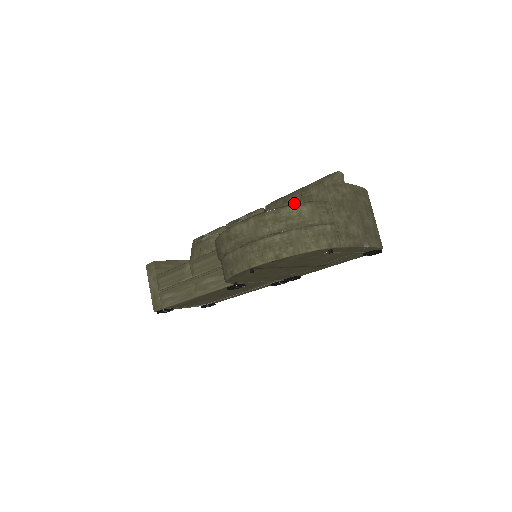
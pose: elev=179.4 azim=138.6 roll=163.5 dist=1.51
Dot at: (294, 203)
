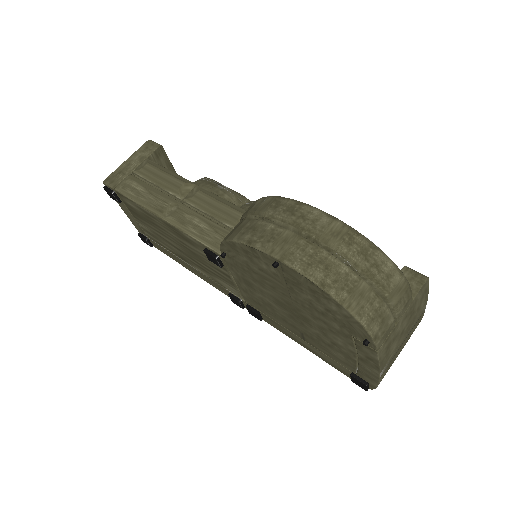
Dot at: occluded
